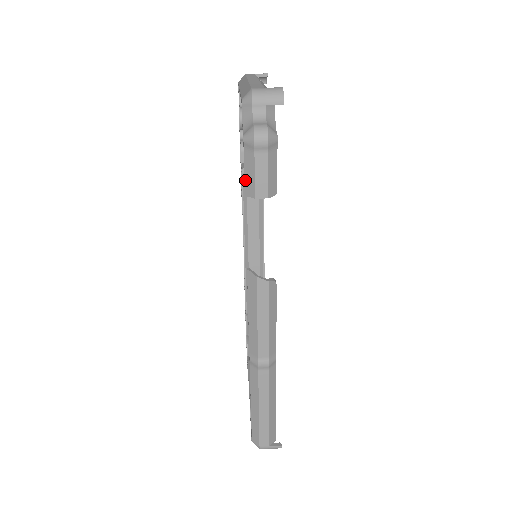
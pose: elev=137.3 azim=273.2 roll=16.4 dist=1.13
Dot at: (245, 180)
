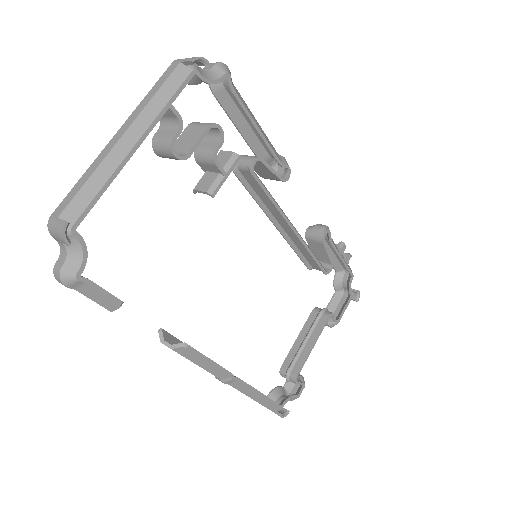
Dot at: occluded
